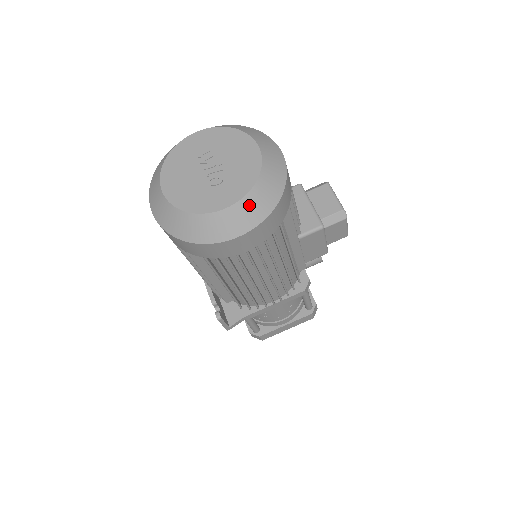
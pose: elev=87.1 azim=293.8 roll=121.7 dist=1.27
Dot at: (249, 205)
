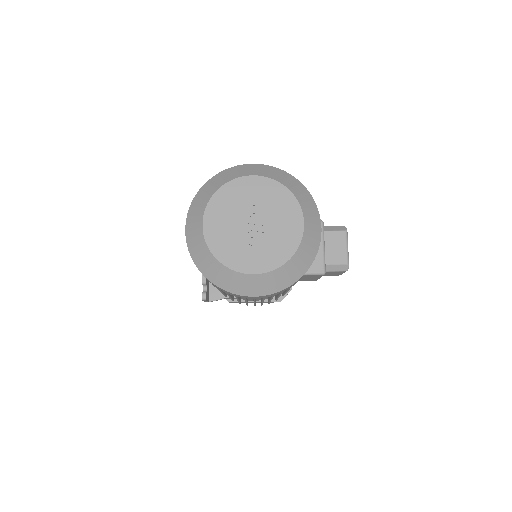
Dot at: (274, 277)
